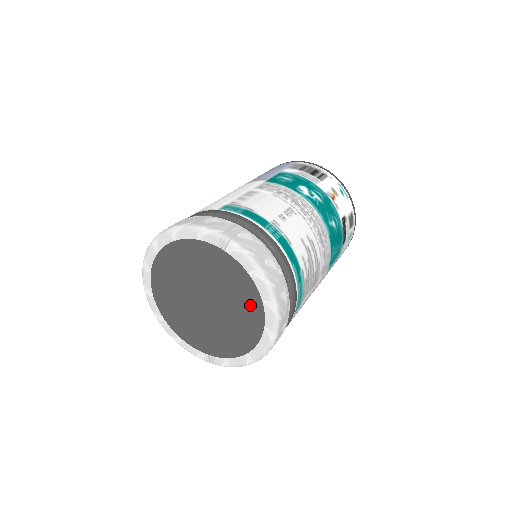
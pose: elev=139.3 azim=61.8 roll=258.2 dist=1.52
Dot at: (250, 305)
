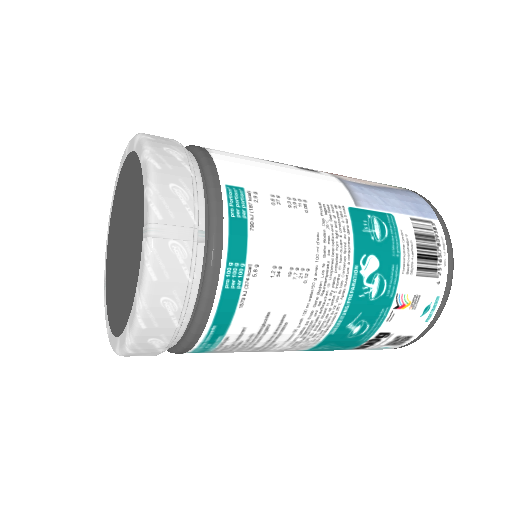
Dot at: (126, 305)
